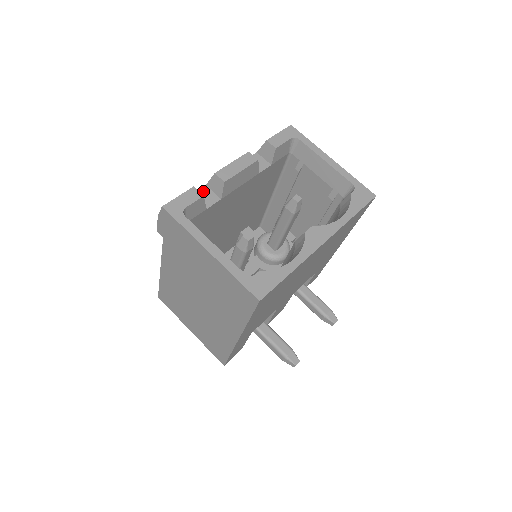
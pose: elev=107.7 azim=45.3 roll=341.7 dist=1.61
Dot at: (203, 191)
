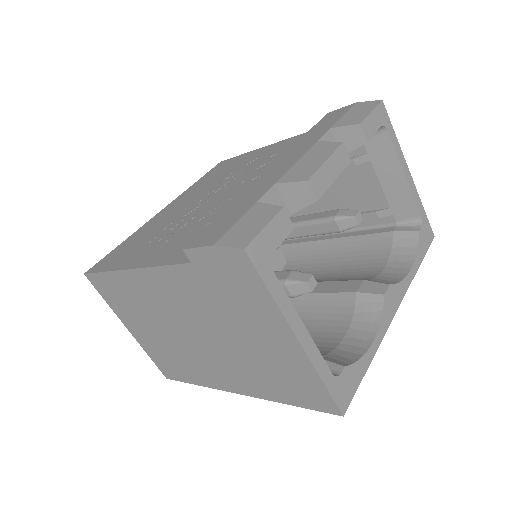
Dot at: (271, 196)
